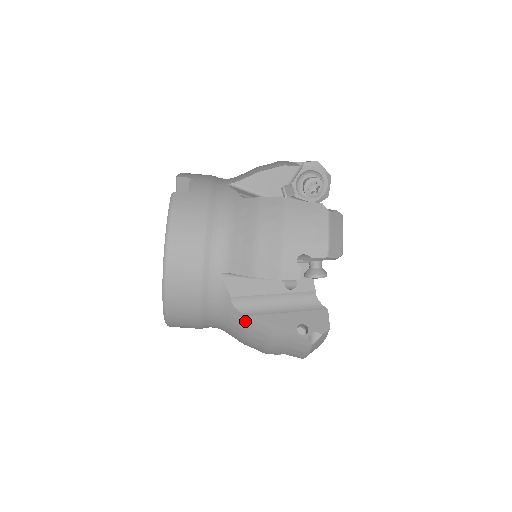
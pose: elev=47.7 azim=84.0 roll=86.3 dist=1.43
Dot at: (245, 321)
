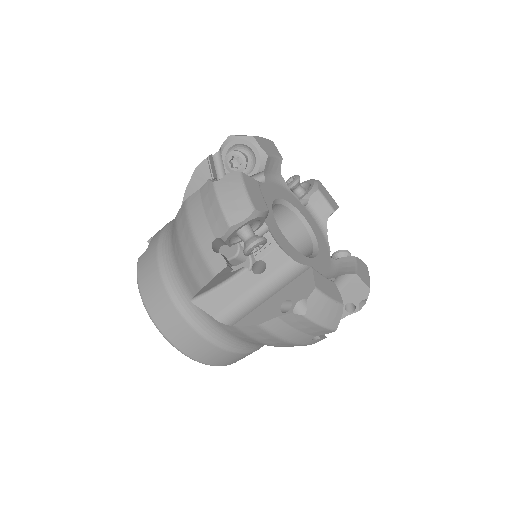
Dot at: (238, 330)
